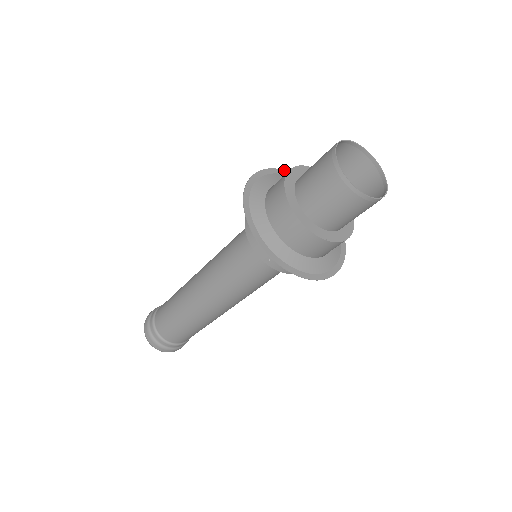
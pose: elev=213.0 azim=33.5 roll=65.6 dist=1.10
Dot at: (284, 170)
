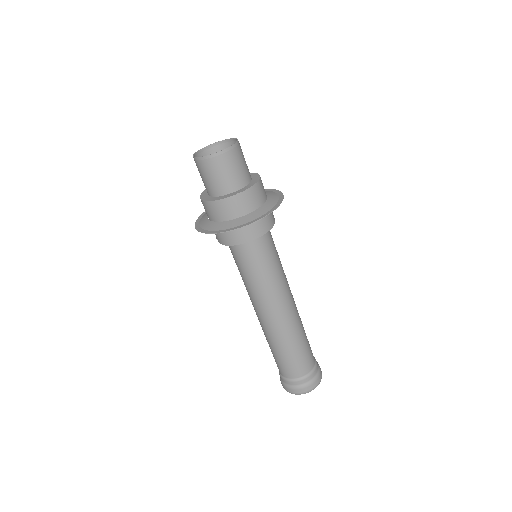
Dot at: occluded
